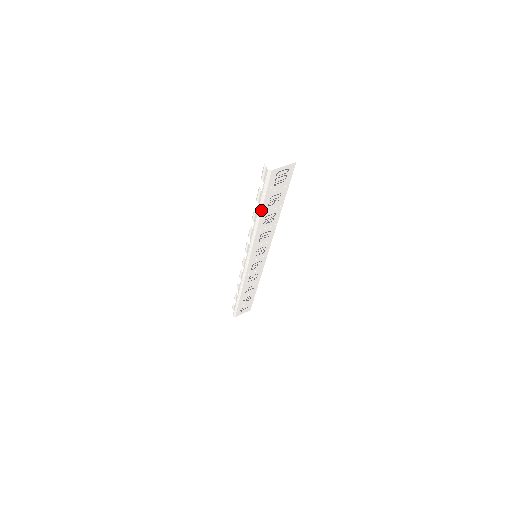
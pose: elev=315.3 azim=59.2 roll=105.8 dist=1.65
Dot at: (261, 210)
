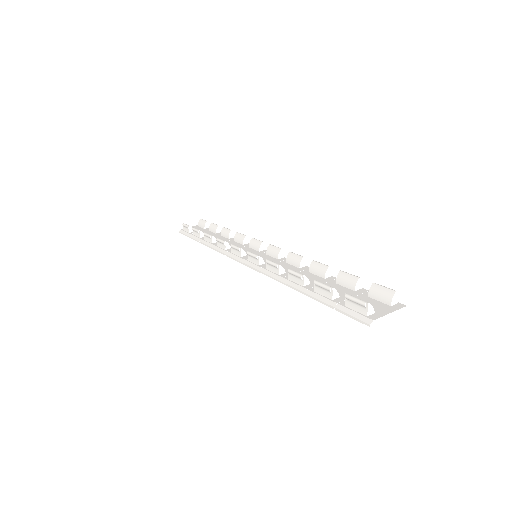
Dot at: (313, 298)
